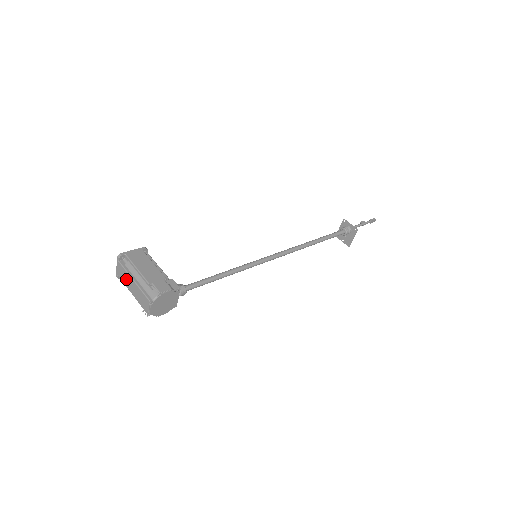
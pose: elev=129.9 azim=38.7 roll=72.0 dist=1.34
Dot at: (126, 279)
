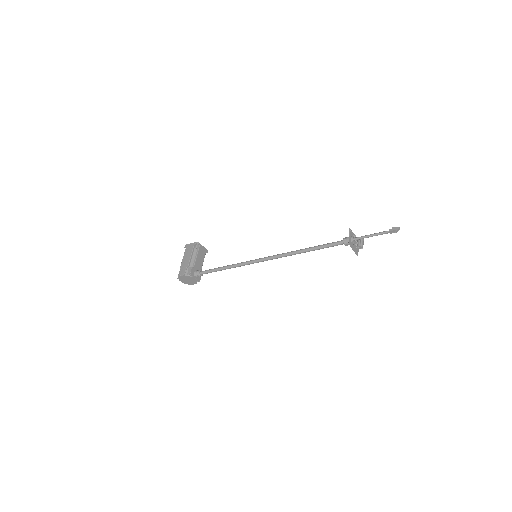
Dot at: occluded
